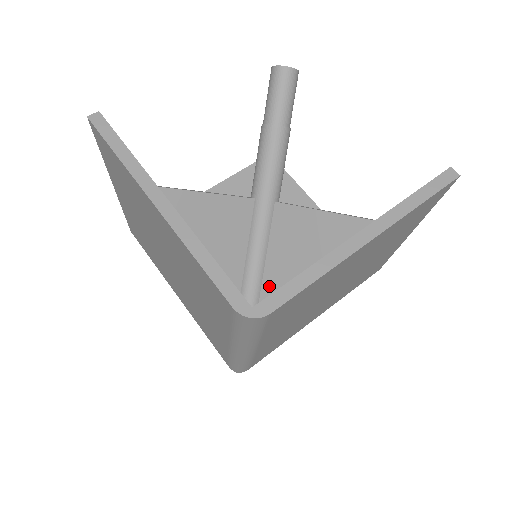
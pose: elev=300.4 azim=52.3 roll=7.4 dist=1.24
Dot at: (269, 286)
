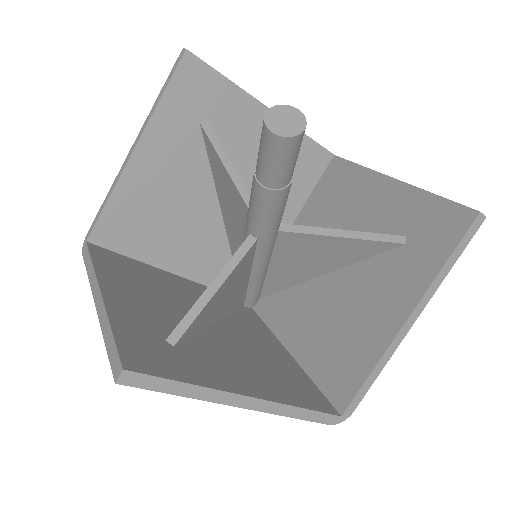
Dot at: (275, 273)
